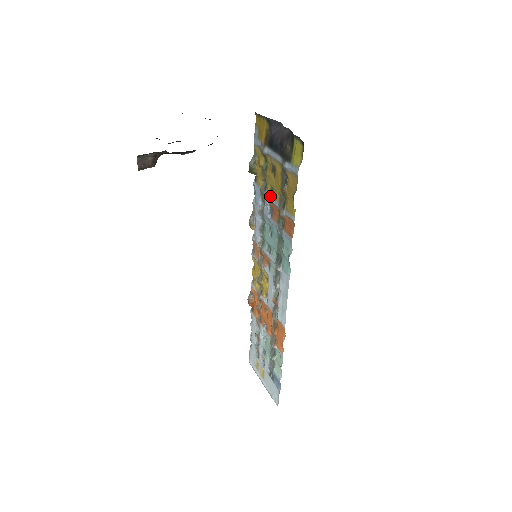
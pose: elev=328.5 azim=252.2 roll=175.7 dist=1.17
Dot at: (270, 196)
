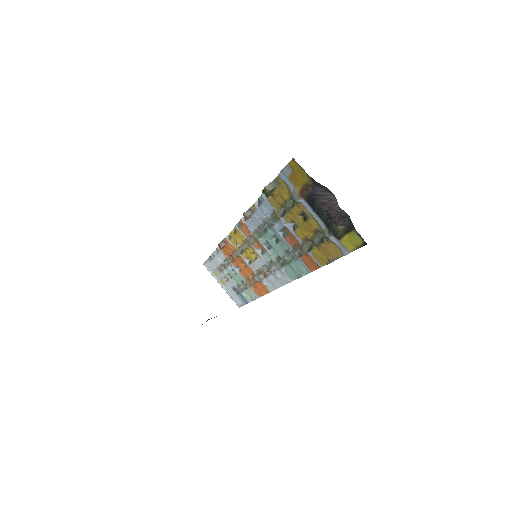
Dot at: (289, 225)
